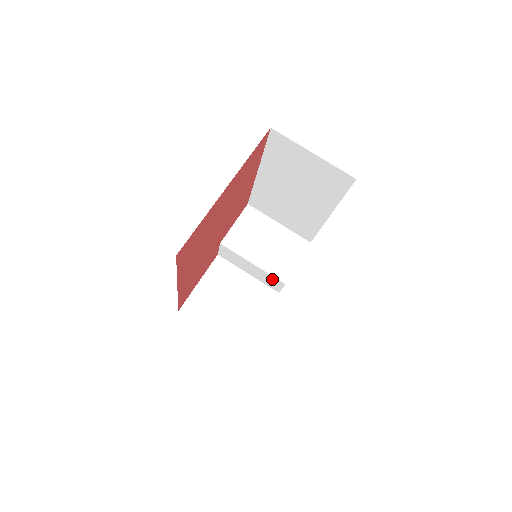
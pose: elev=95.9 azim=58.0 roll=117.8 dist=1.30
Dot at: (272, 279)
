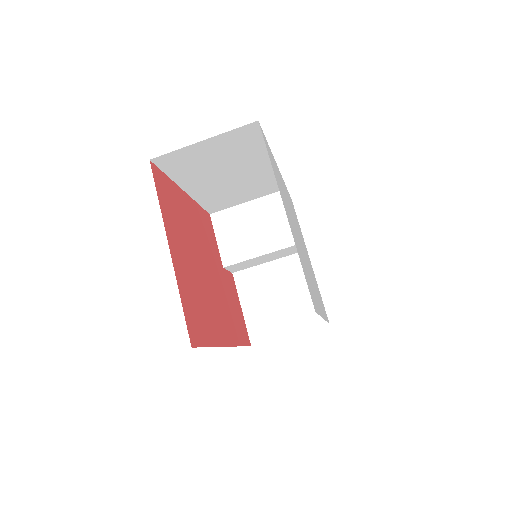
Dot at: (290, 249)
